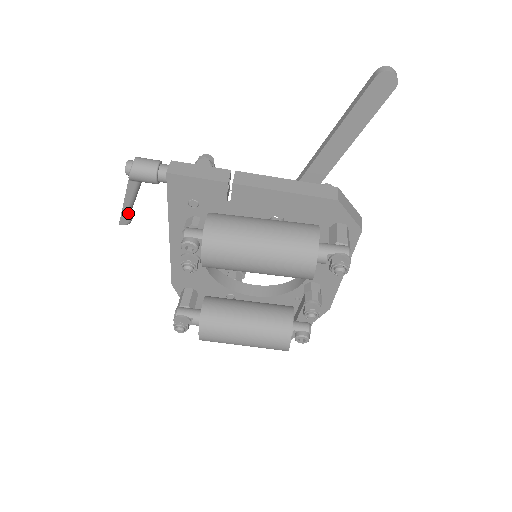
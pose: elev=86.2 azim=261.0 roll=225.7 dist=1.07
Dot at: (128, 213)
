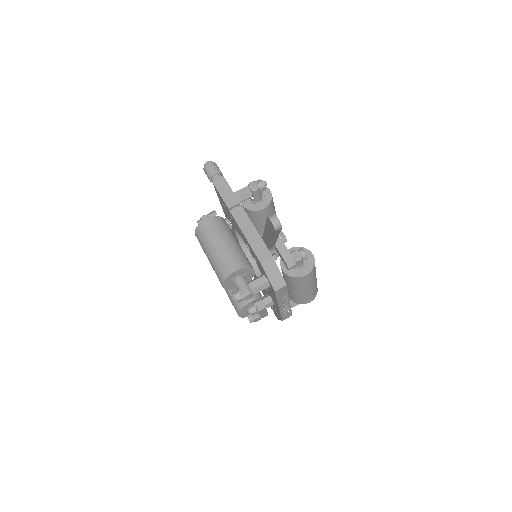
Dot at: occluded
